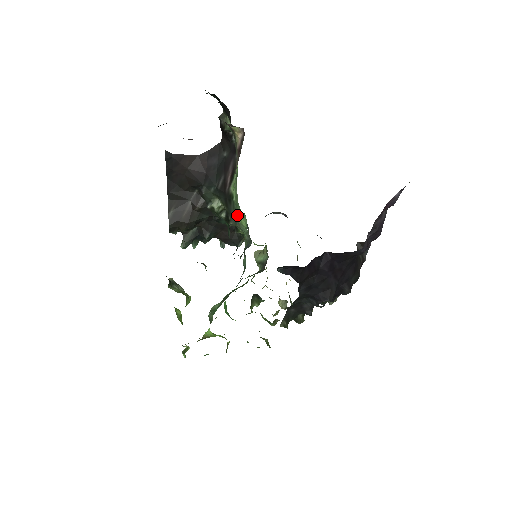
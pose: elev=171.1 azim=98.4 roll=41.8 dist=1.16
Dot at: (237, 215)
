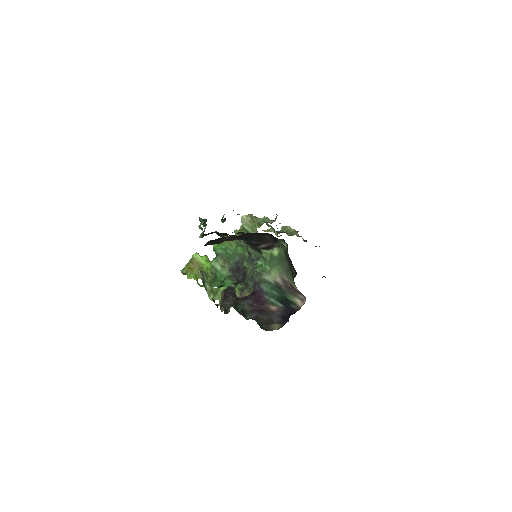
Dot at: (257, 251)
